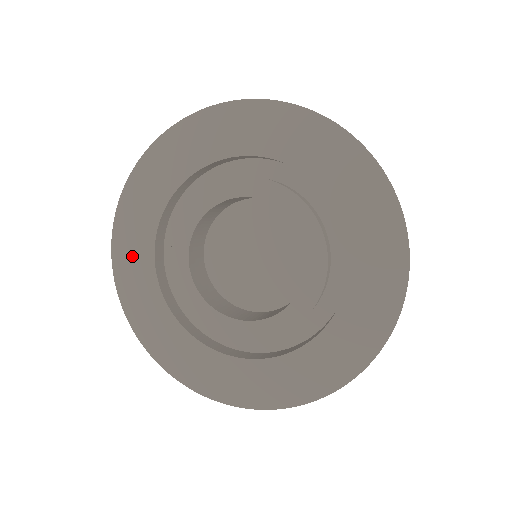
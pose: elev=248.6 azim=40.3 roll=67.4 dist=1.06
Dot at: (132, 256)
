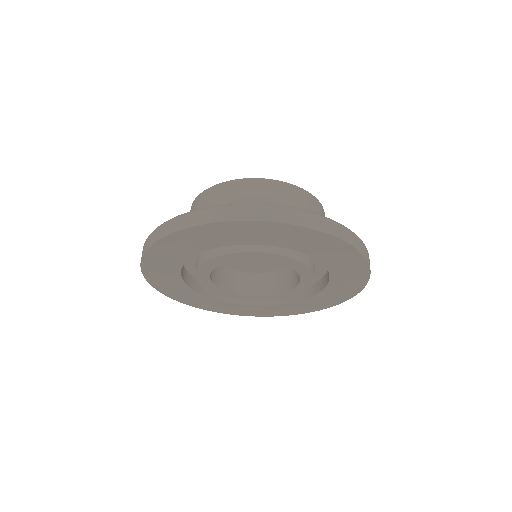
Dot at: (195, 240)
